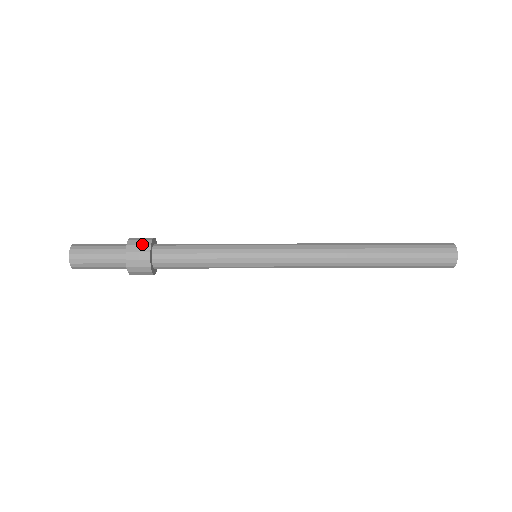
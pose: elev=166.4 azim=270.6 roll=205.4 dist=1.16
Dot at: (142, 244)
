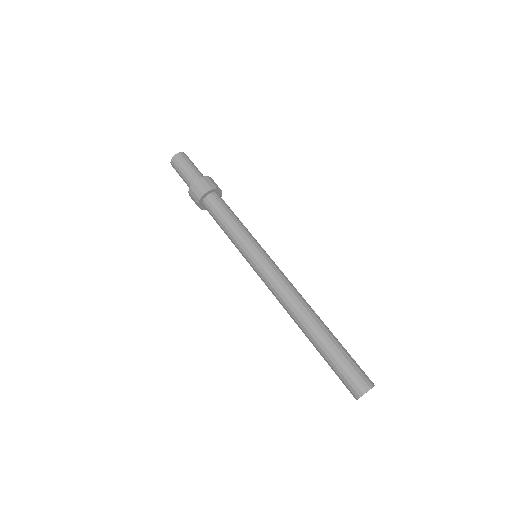
Dot at: (196, 194)
